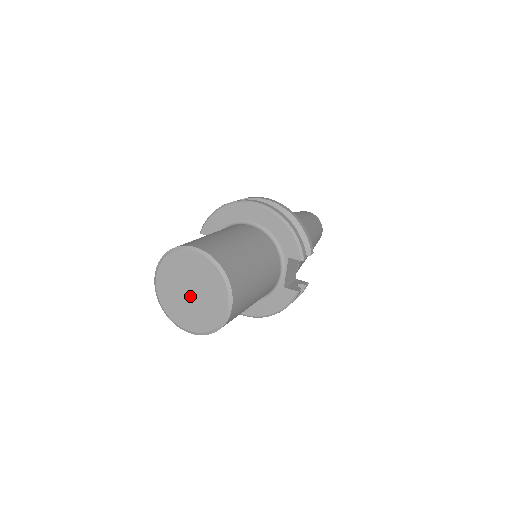
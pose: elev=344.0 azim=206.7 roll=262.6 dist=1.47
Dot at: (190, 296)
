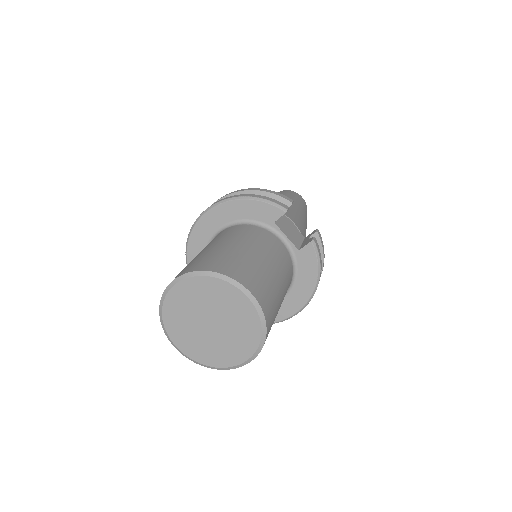
Dot at: (214, 328)
